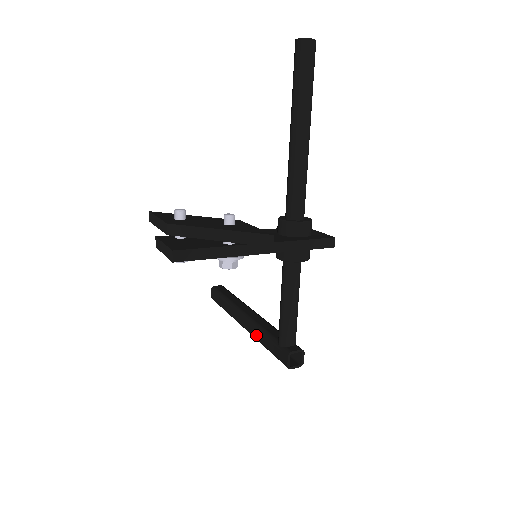
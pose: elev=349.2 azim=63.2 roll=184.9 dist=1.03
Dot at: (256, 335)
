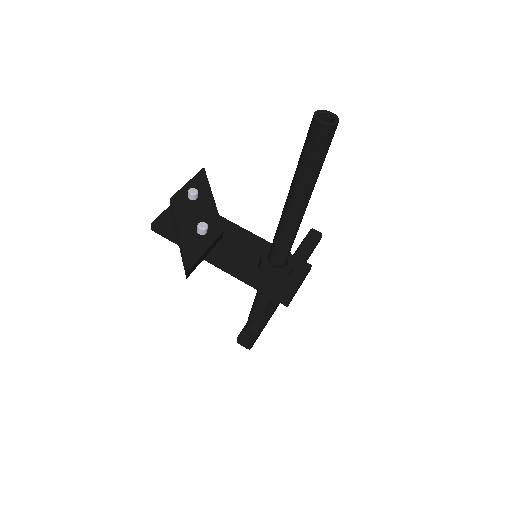
Dot at: occluded
